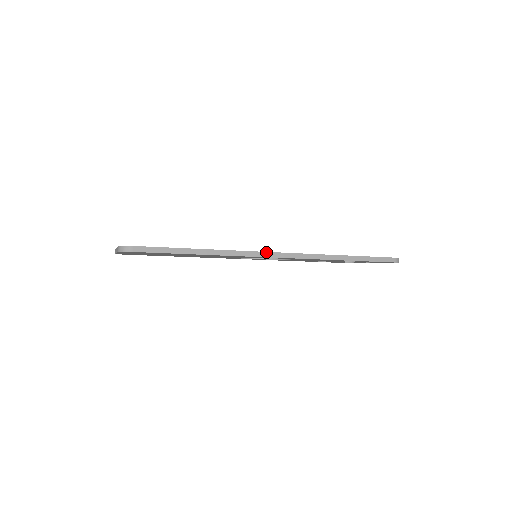
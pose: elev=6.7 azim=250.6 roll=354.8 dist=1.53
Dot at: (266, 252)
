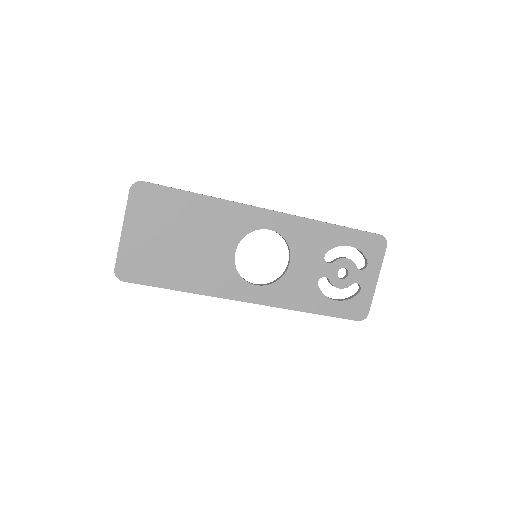
Dot at: (259, 207)
